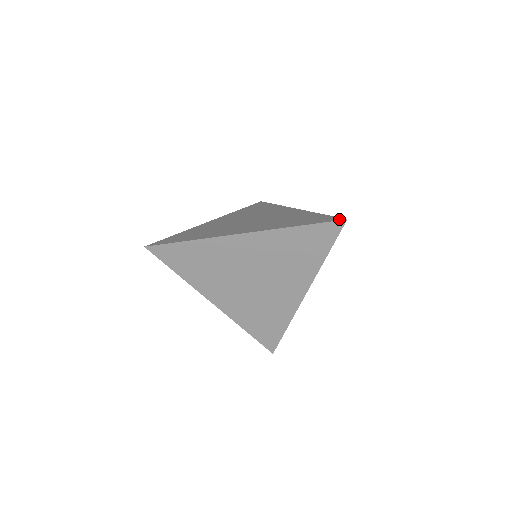
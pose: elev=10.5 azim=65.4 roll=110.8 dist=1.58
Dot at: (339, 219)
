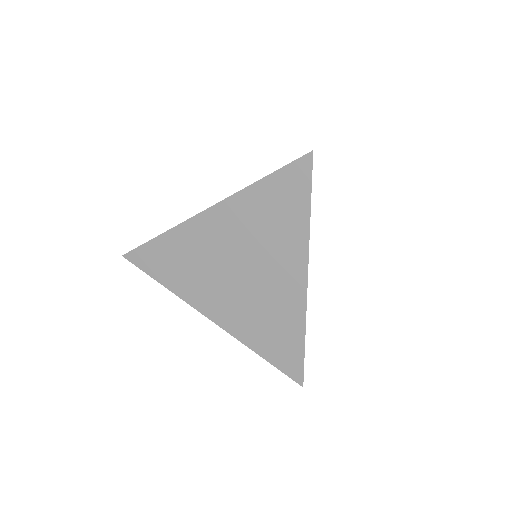
Dot at: (306, 155)
